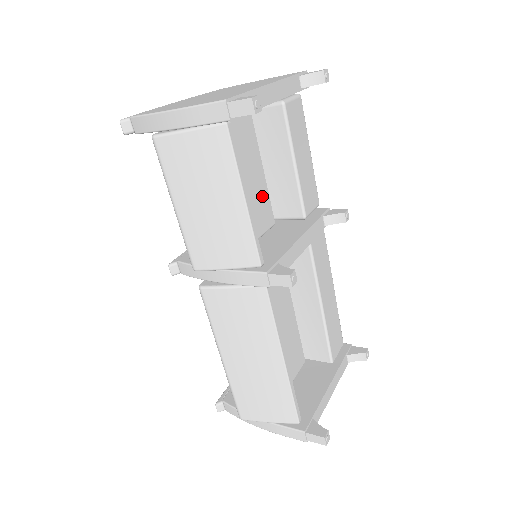
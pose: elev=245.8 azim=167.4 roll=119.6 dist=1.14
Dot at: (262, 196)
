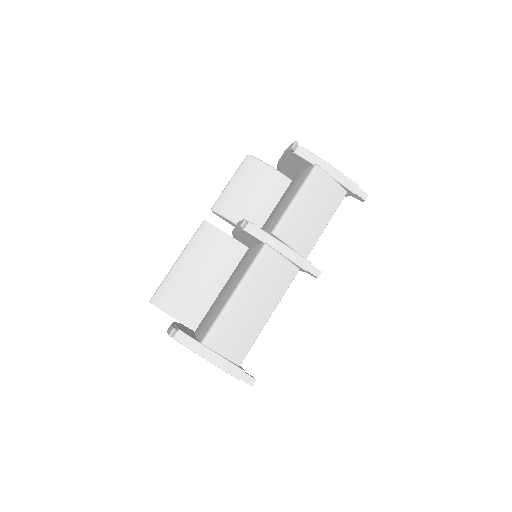
Dot at: occluded
